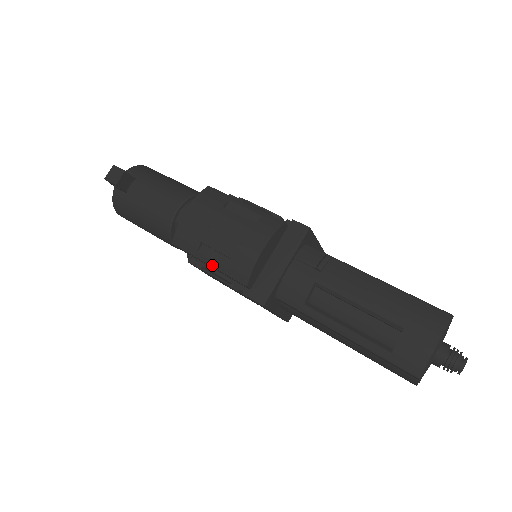
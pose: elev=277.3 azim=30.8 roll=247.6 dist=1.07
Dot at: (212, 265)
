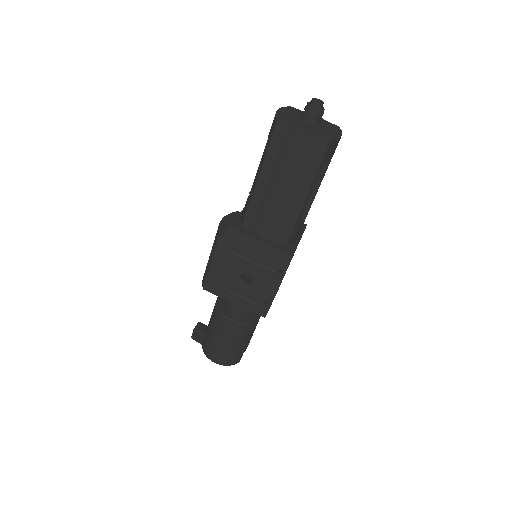
Dot at: (212, 259)
